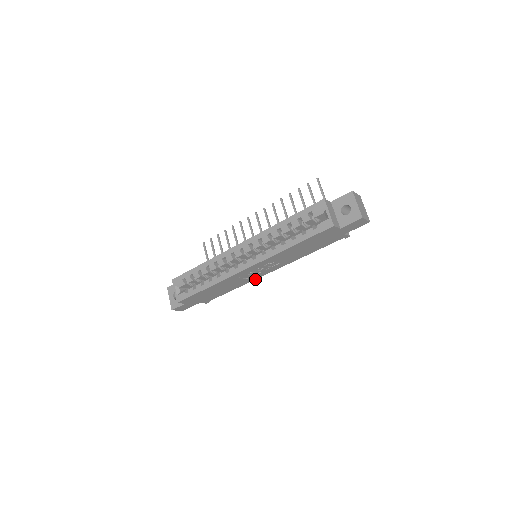
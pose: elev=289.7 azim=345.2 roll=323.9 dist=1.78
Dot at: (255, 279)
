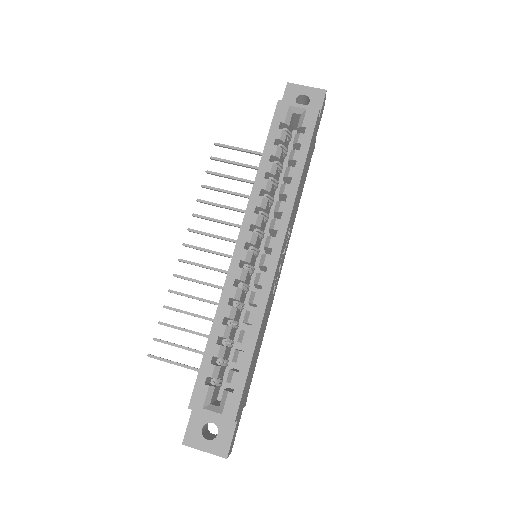
Dot at: (274, 294)
